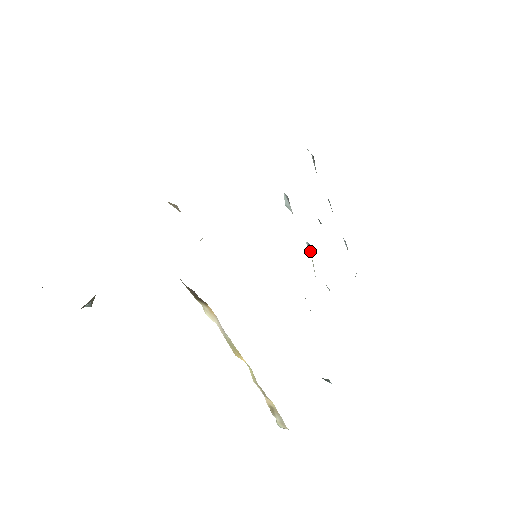
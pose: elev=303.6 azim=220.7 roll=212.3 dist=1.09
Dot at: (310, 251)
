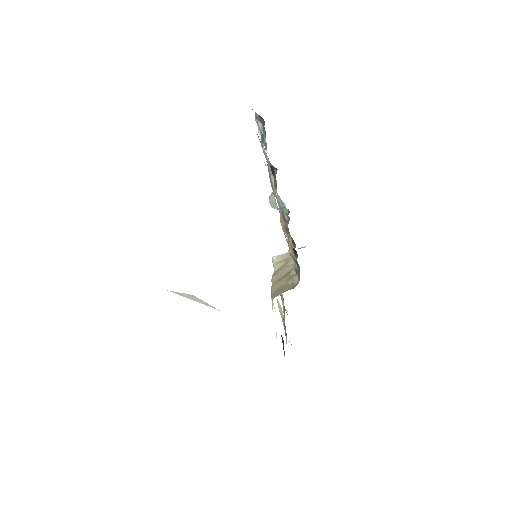
Dot at: (282, 207)
